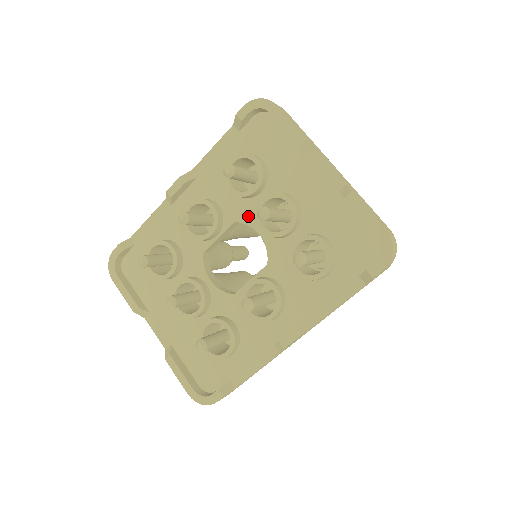
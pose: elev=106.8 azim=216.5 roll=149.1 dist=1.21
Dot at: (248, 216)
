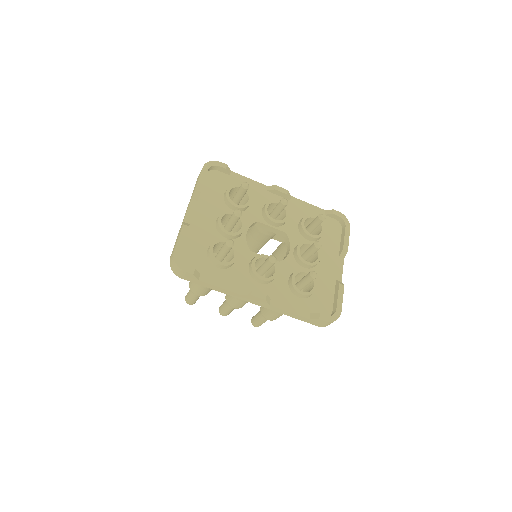
Dot at: (294, 239)
